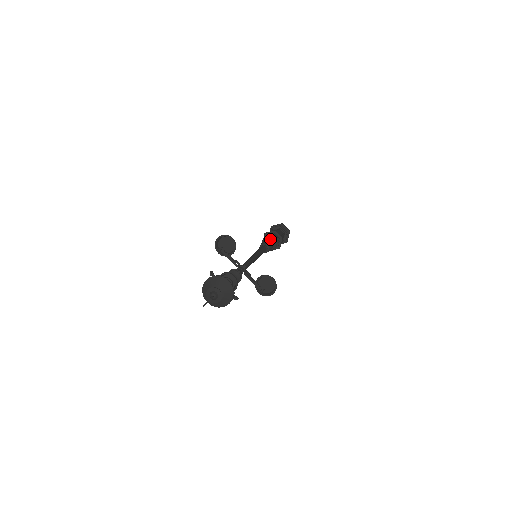
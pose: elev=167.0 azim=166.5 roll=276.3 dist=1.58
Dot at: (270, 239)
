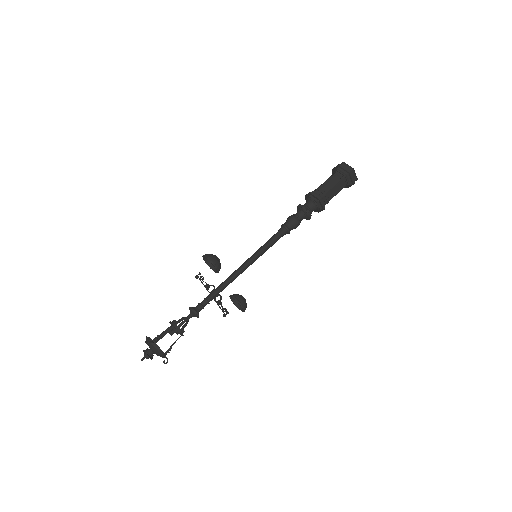
Dot at: (304, 213)
